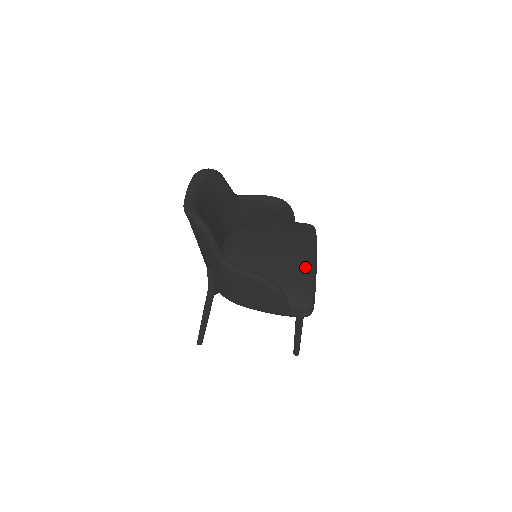
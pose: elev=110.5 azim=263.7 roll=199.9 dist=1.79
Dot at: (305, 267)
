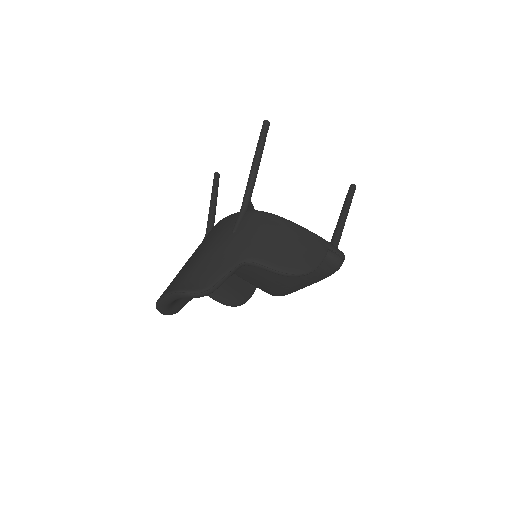
Dot at: (287, 291)
